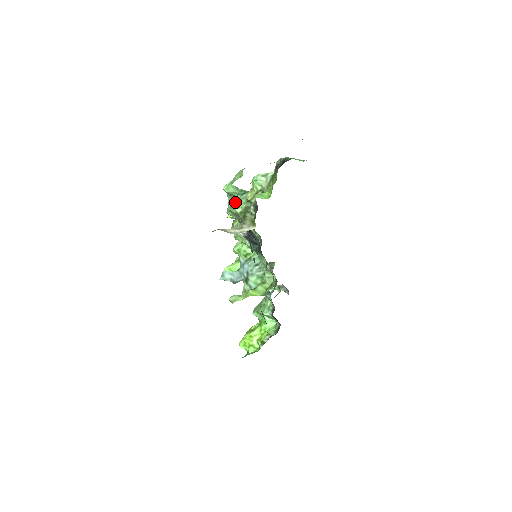
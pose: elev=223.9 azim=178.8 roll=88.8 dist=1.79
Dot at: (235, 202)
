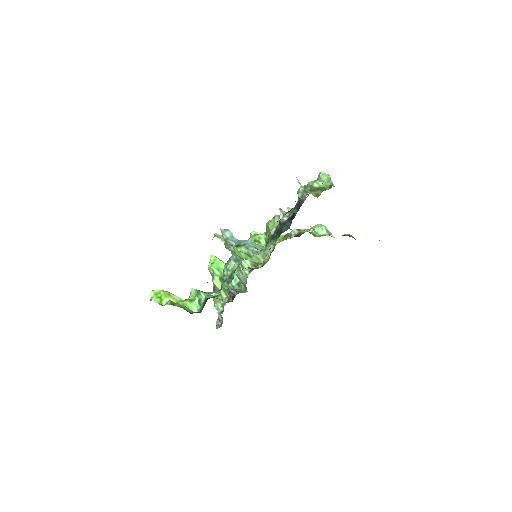
Dot at: occluded
